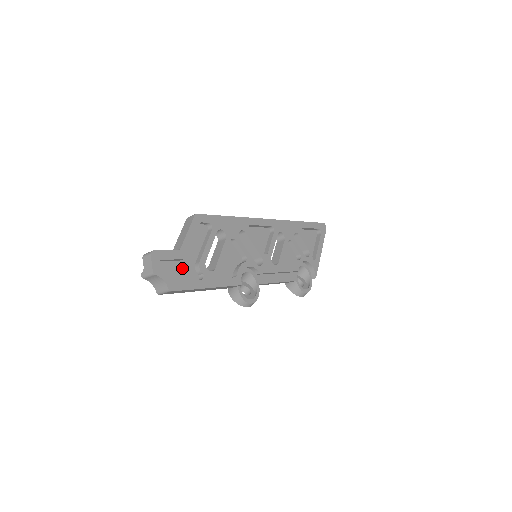
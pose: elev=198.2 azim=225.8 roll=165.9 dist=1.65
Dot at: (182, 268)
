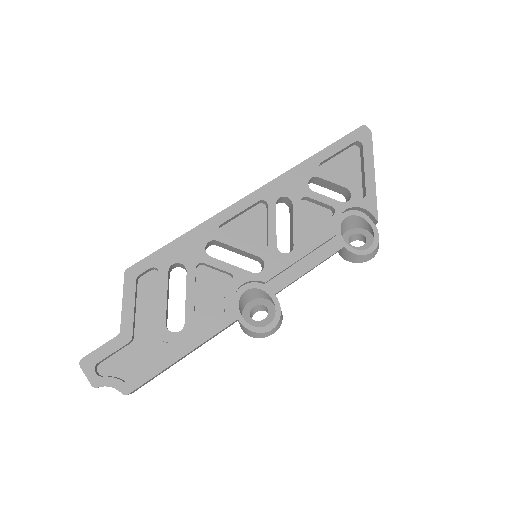
Dot at: (139, 349)
